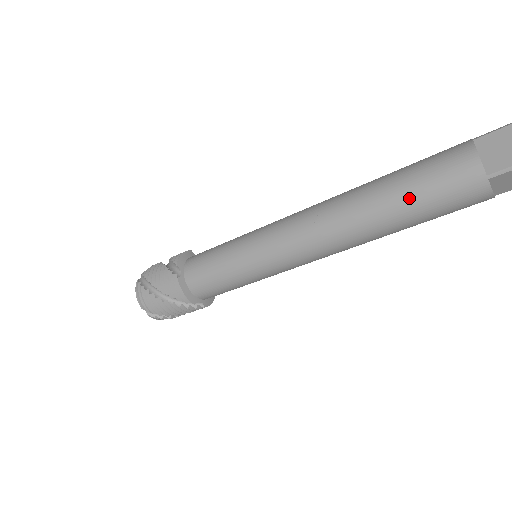
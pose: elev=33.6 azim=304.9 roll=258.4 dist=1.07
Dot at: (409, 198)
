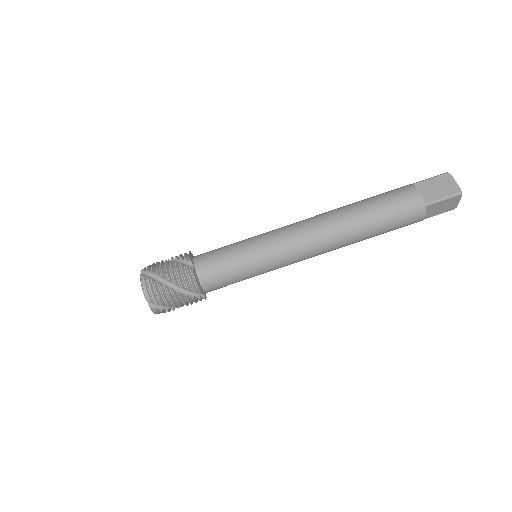
Dot at: (369, 198)
